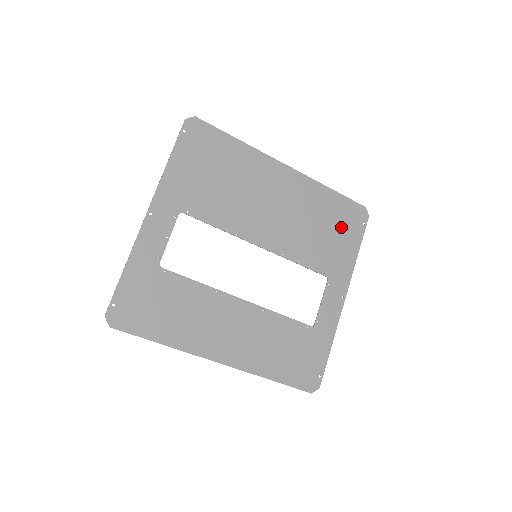
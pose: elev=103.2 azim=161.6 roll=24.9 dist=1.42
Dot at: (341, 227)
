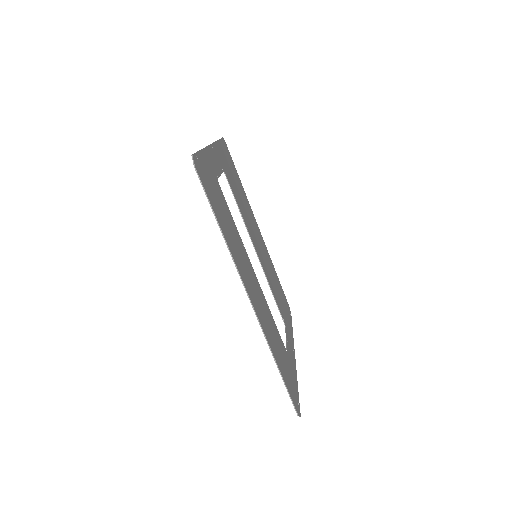
Dot at: (283, 301)
